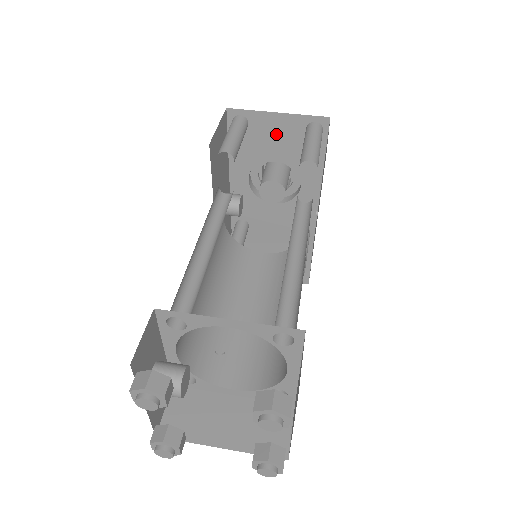
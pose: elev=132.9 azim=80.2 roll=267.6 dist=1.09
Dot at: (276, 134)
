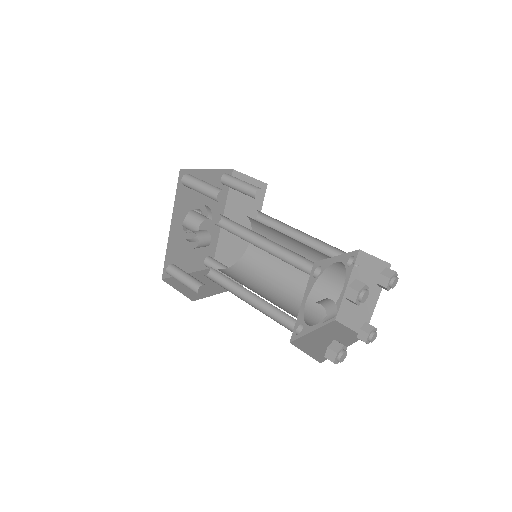
Dot at: occluded
